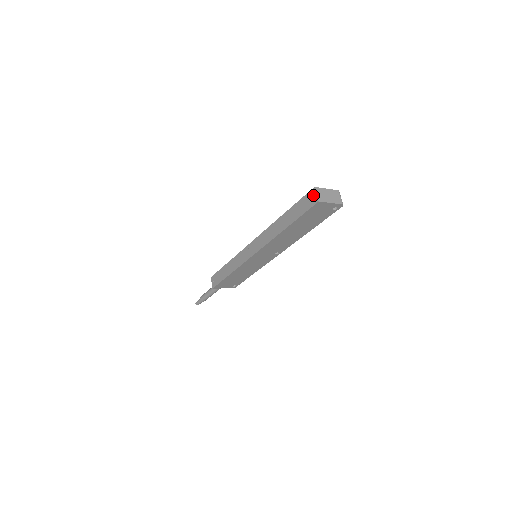
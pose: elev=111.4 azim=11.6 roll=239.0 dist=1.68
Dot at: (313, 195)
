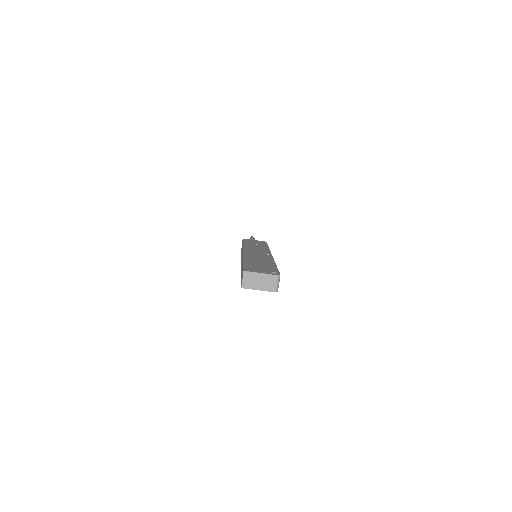
Dot at: (242, 277)
